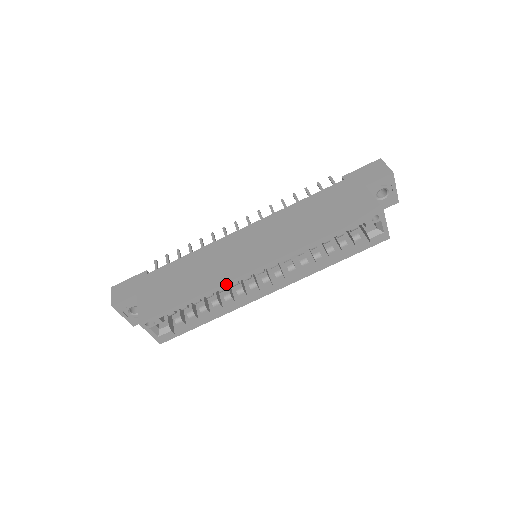
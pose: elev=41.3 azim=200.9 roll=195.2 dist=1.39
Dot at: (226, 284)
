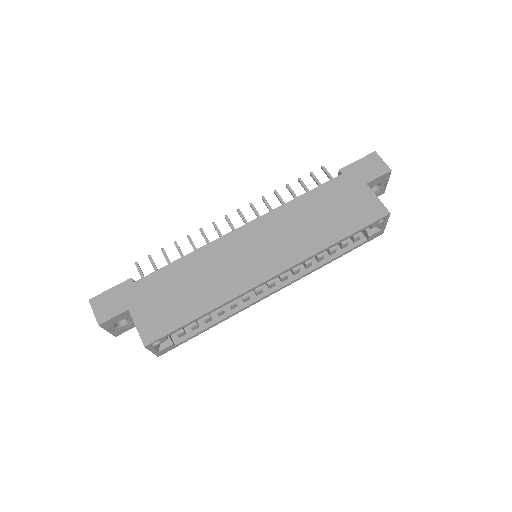
Dot at: (239, 296)
